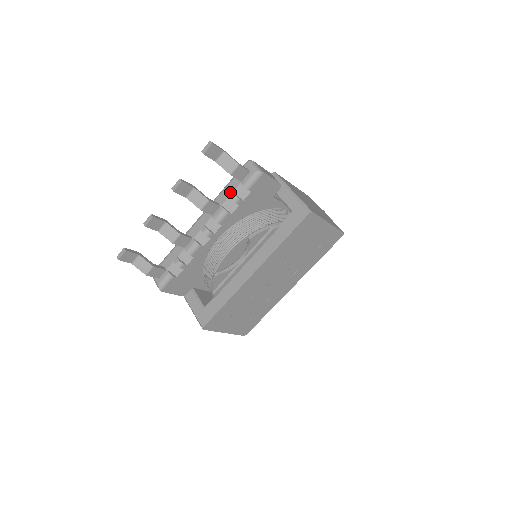
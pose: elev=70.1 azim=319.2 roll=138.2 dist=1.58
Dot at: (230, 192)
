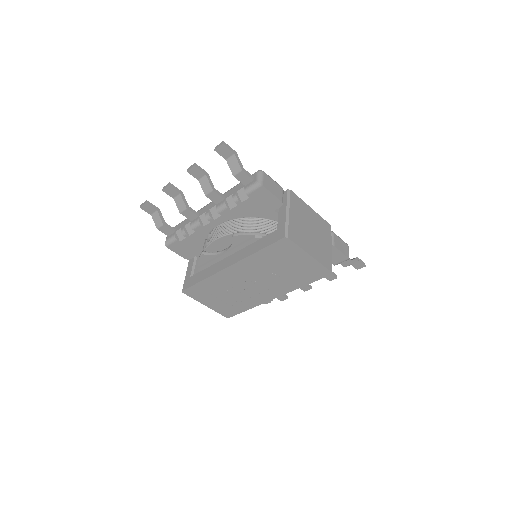
Dot at: (235, 191)
